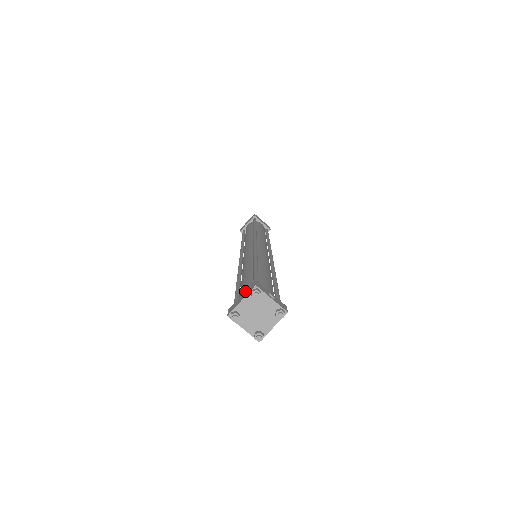
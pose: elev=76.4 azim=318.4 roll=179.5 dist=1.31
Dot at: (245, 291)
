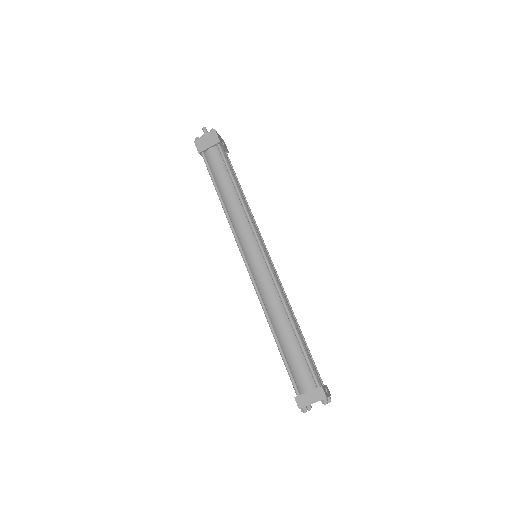
Dot at: (312, 391)
